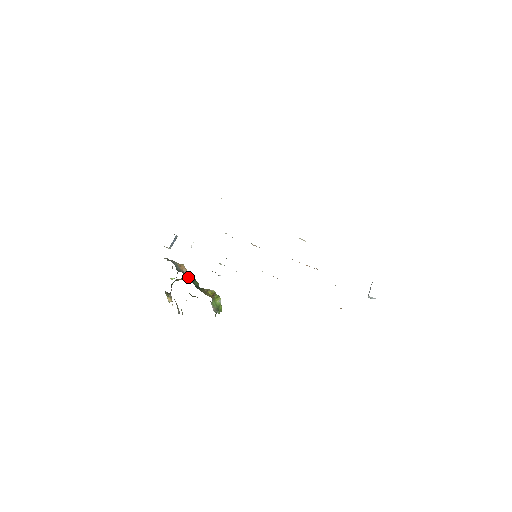
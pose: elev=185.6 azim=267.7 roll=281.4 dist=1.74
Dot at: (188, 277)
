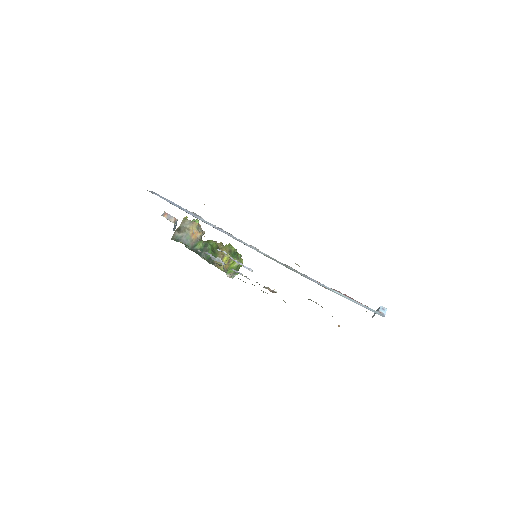
Dot at: (200, 252)
